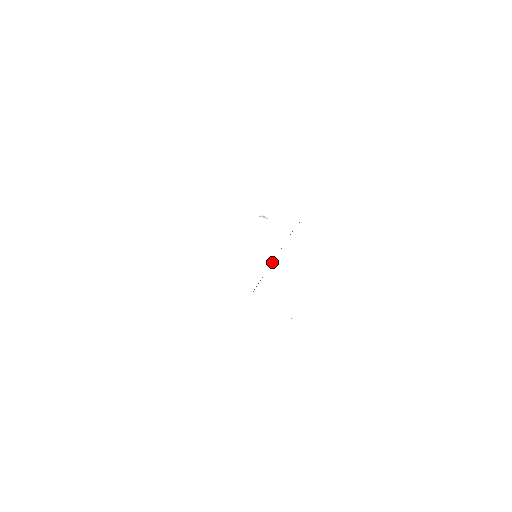
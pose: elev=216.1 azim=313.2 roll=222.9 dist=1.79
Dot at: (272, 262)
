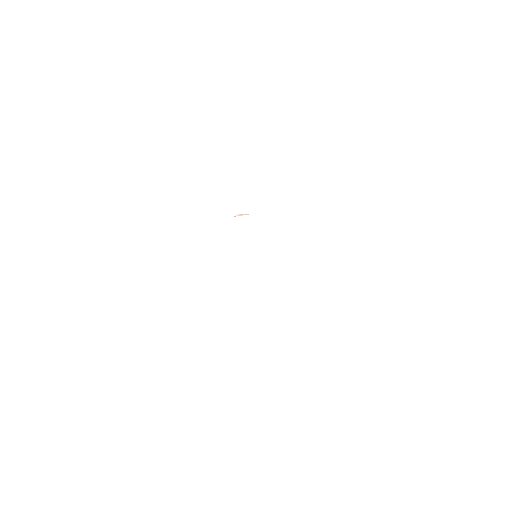
Dot at: occluded
